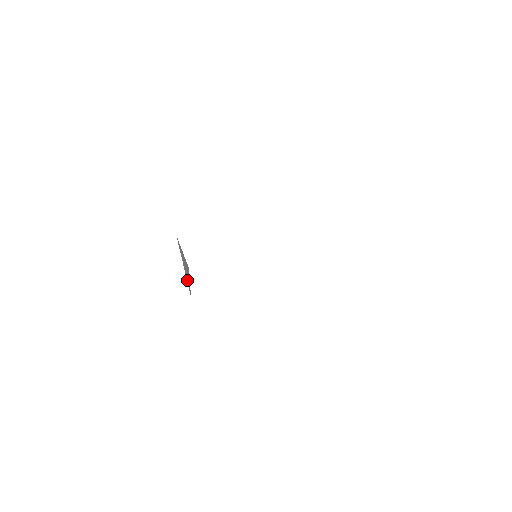
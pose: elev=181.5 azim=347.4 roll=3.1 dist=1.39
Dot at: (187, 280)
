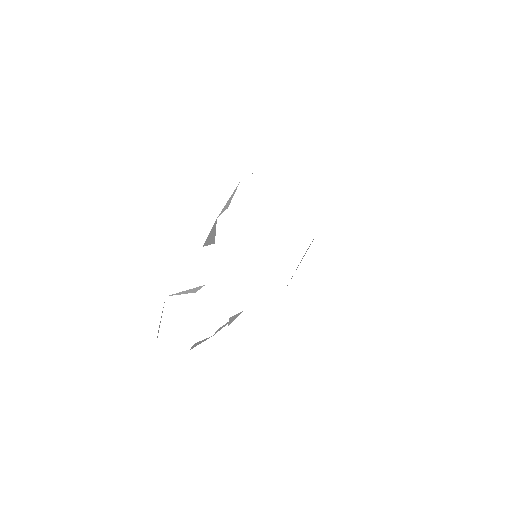
Dot at: occluded
